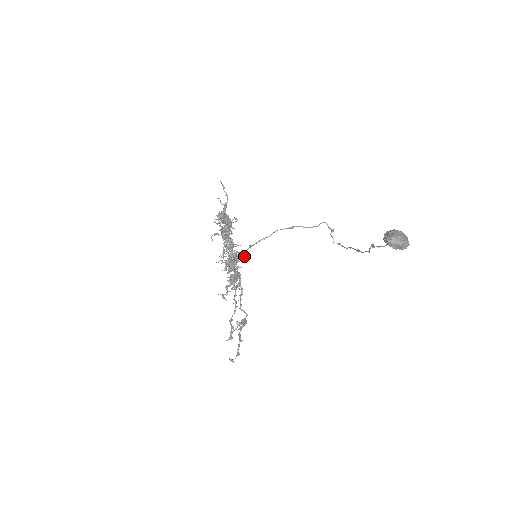
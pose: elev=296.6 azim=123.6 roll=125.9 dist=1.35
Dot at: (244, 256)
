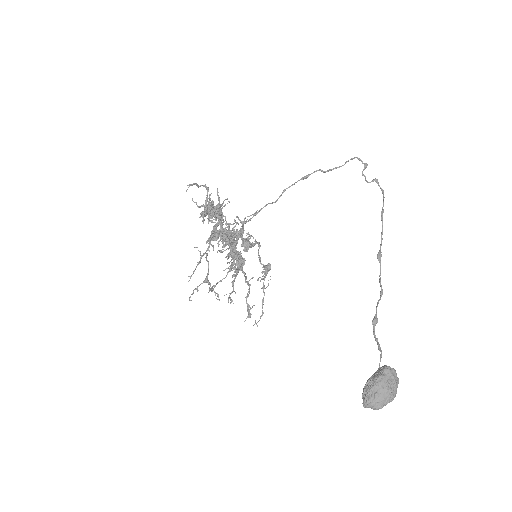
Dot at: occluded
